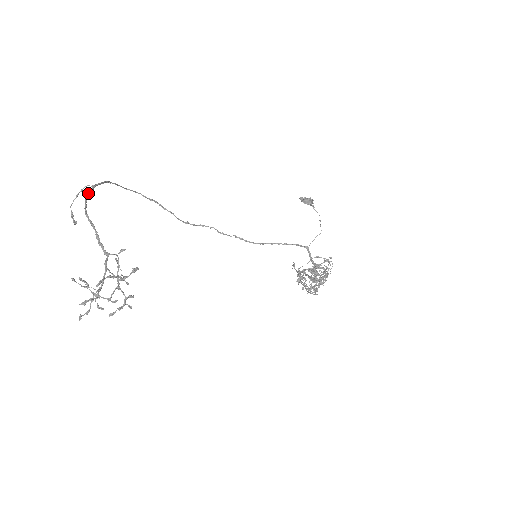
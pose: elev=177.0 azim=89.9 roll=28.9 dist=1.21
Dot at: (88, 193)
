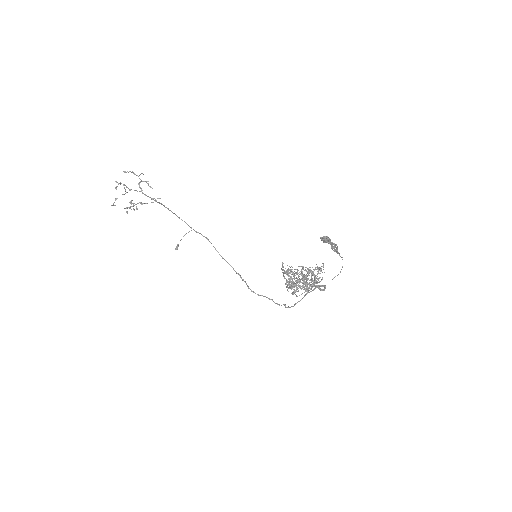
Dot at: (186, 223)
